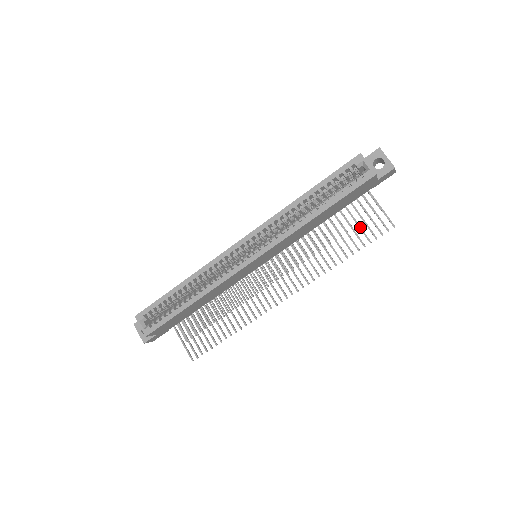
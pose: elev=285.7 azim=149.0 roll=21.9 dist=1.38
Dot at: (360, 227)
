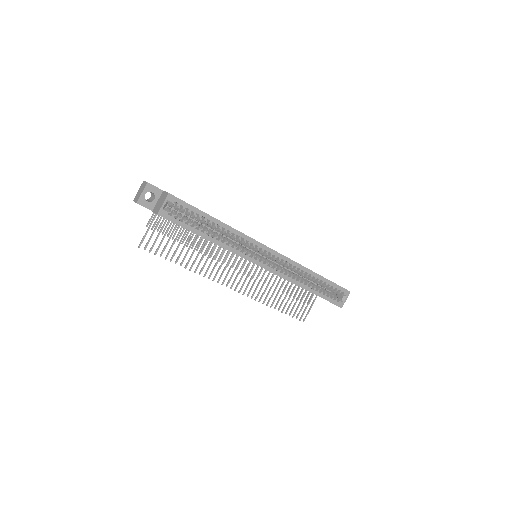
Dot at: occluded
